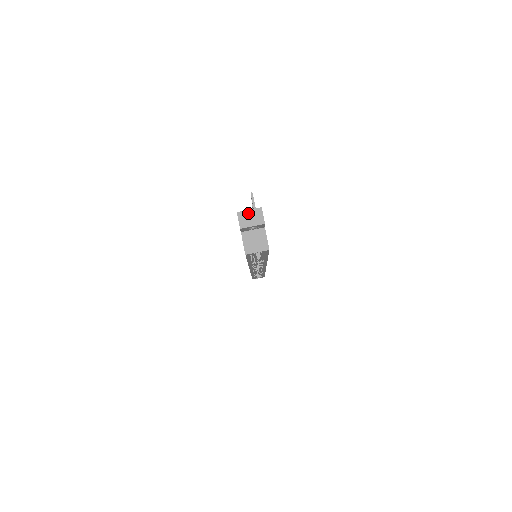
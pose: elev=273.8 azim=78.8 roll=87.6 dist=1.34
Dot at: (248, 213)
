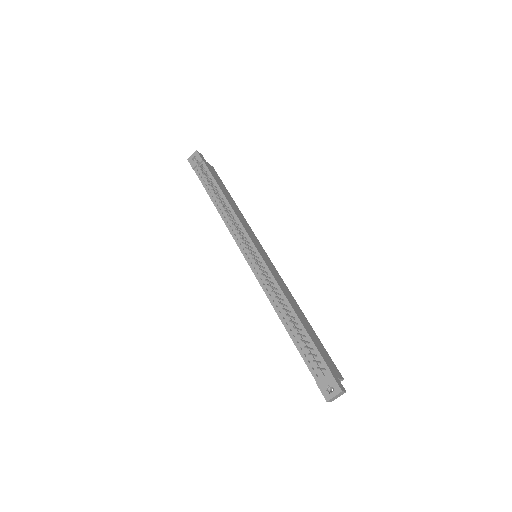
Dot at: (334, 398)
